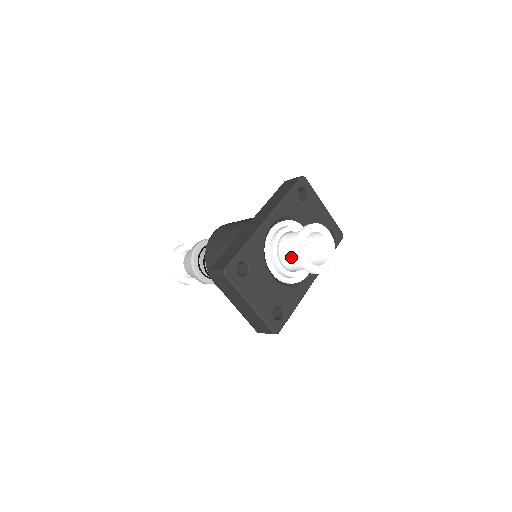
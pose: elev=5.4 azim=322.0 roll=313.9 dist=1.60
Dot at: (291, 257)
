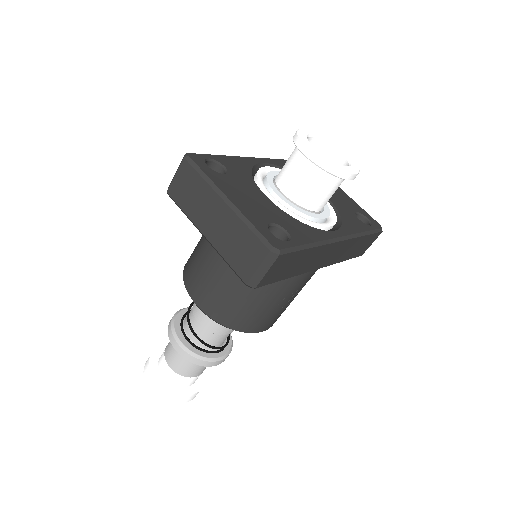
Dot at: (291, 166)
